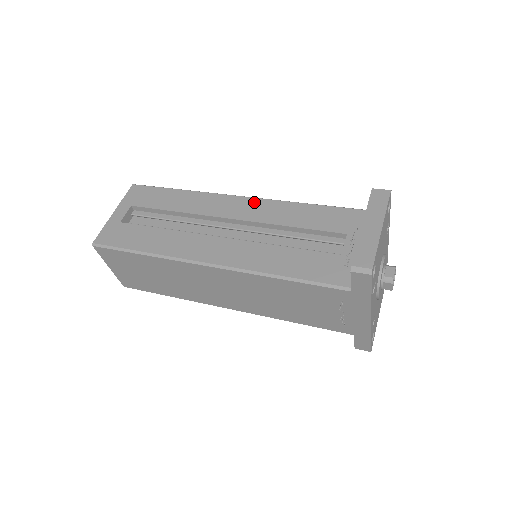
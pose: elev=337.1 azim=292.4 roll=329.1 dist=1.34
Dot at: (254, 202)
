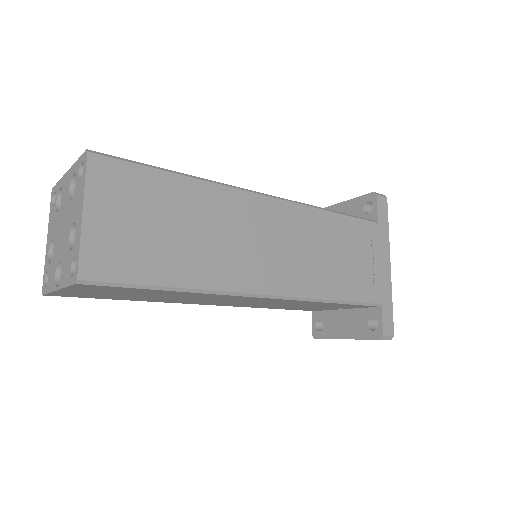
Dot at: occluded
